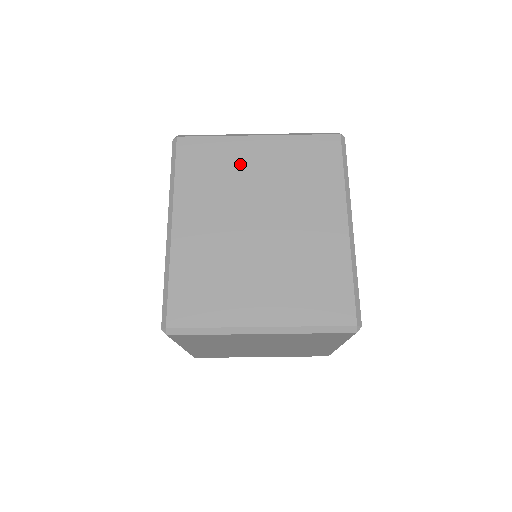
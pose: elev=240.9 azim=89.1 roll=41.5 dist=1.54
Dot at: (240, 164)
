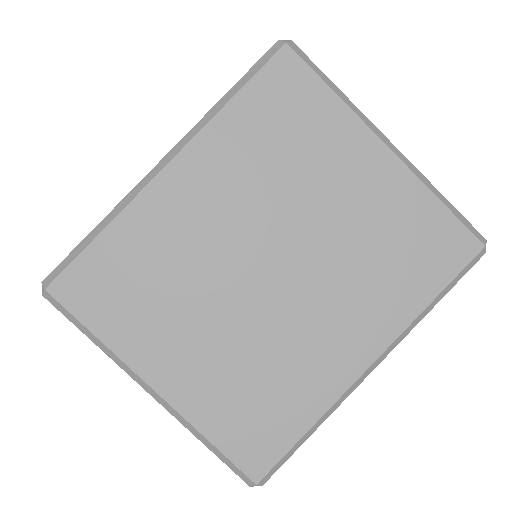
Dot at: (326, 164)
